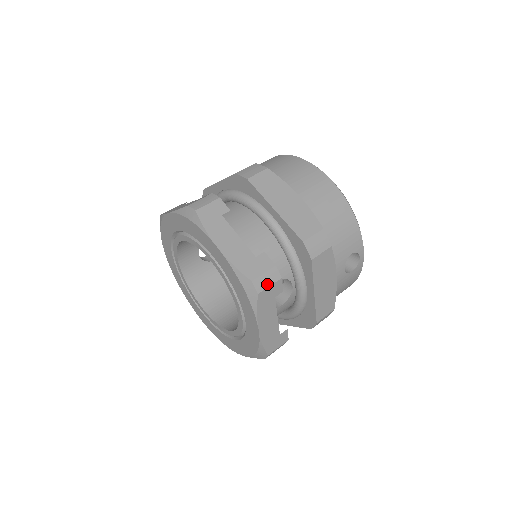
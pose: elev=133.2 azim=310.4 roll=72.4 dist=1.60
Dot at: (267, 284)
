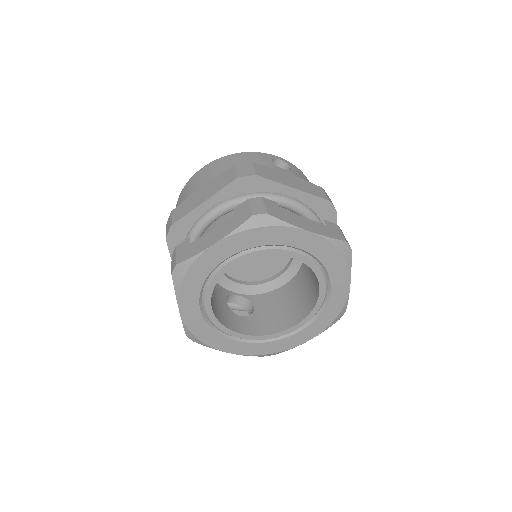
Dot at: (262, 207)
